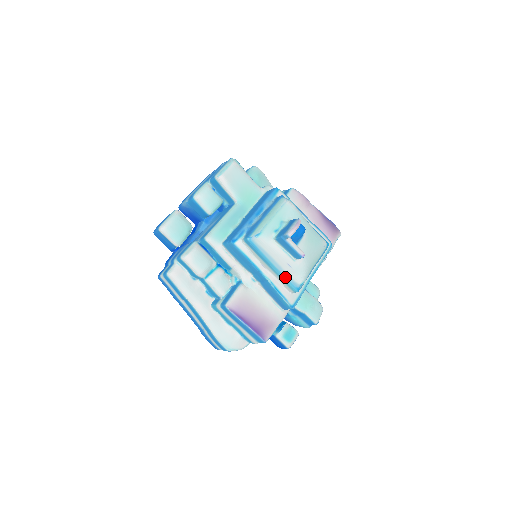
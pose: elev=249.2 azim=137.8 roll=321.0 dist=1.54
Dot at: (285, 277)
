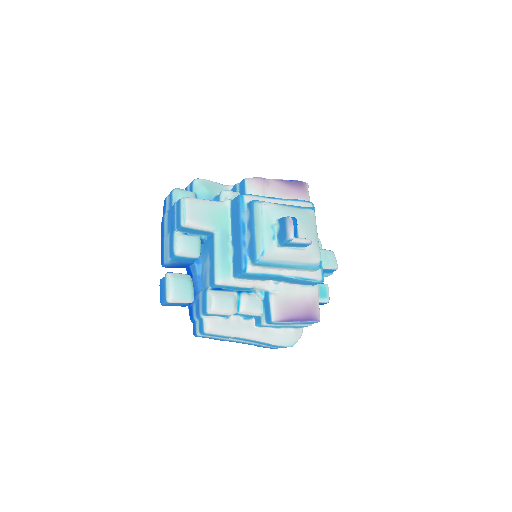
Dot at: (304, 266)
